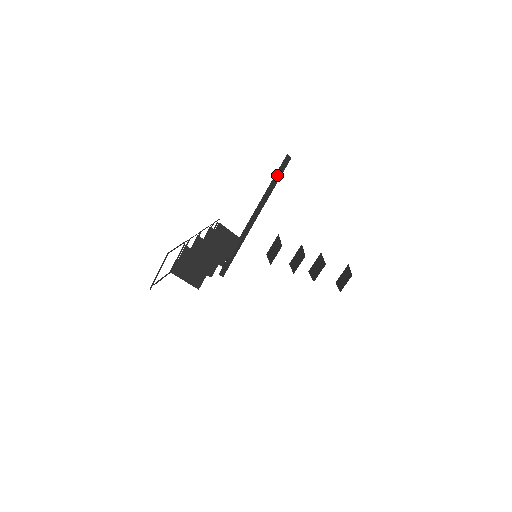
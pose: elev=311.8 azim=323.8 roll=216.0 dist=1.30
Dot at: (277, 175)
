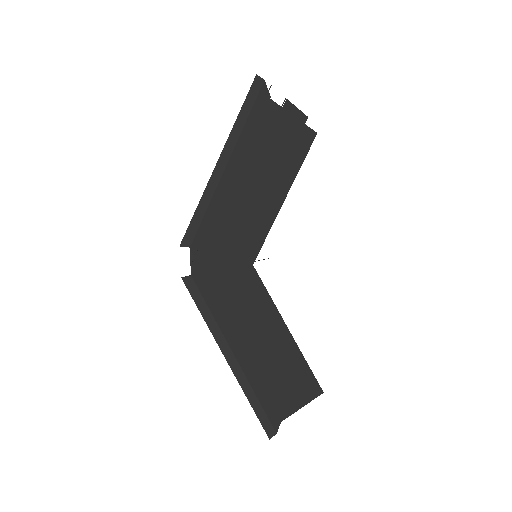
Dot at: (259, 260)
